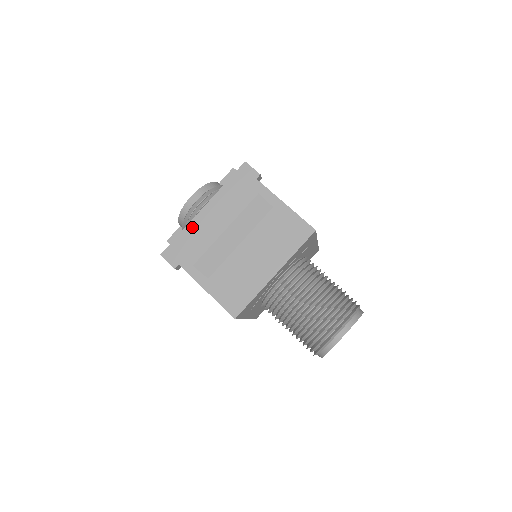
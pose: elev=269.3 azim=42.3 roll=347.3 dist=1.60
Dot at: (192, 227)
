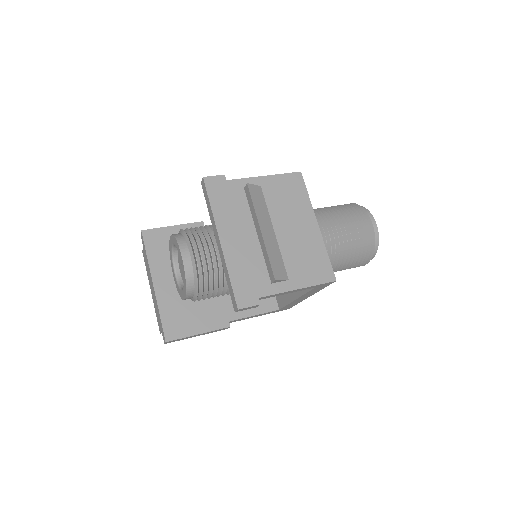
Dot at: (231, 262)
